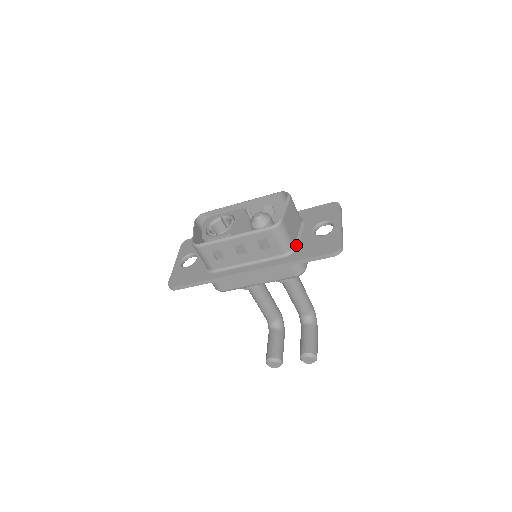
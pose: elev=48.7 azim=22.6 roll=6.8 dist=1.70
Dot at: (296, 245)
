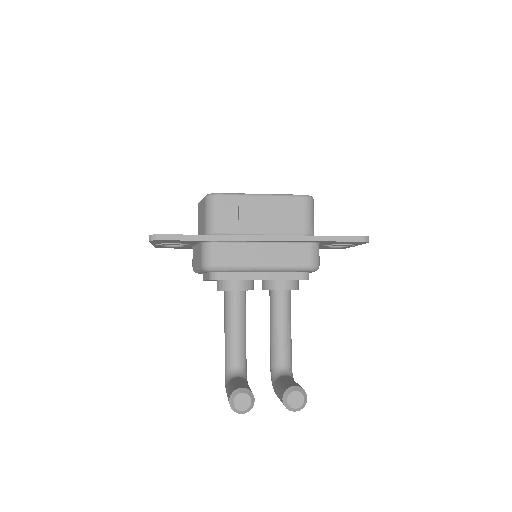
Dot at: occluded
